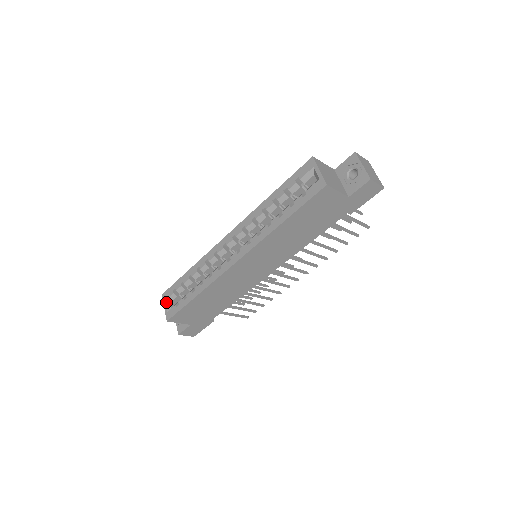
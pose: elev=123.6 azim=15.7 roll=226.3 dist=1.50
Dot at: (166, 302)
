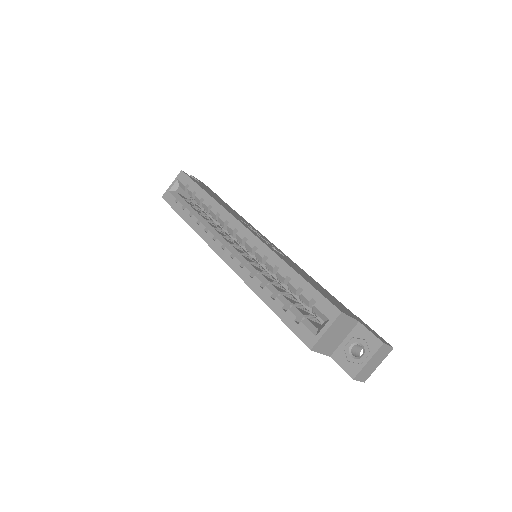
Dot at: (177, 182)
